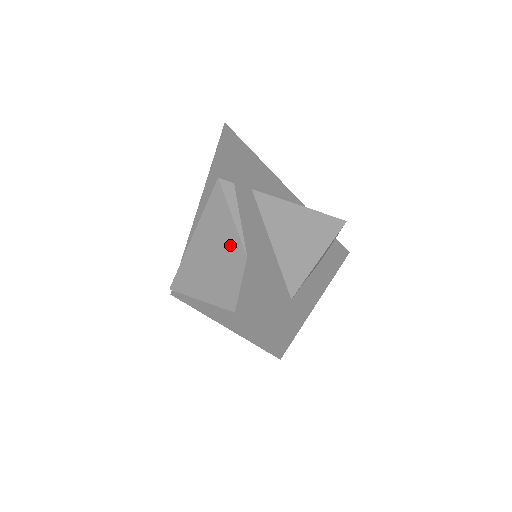
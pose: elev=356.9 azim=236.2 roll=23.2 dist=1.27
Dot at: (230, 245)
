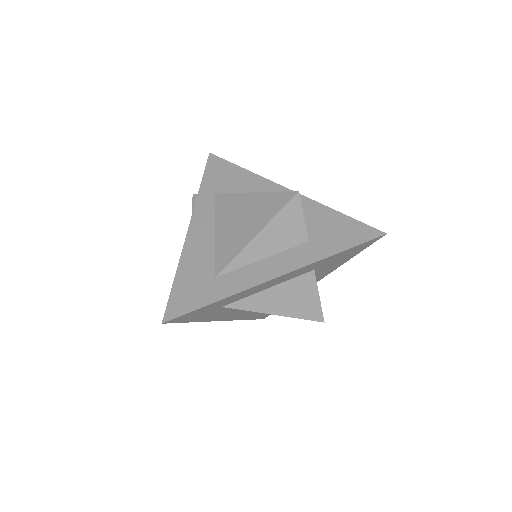
Dot at: occluded
